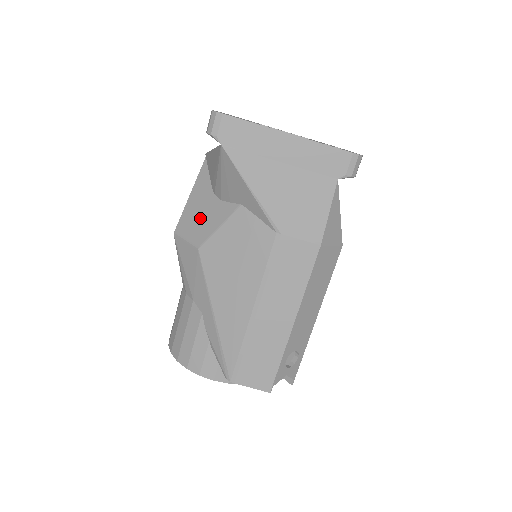
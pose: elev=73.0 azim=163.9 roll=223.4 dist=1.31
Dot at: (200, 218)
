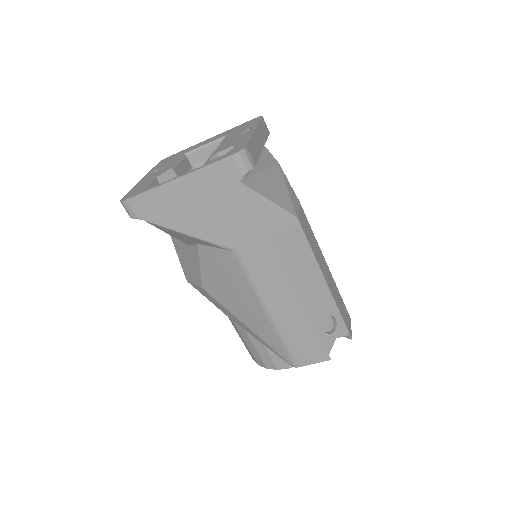
Dot at: (189, 264)
